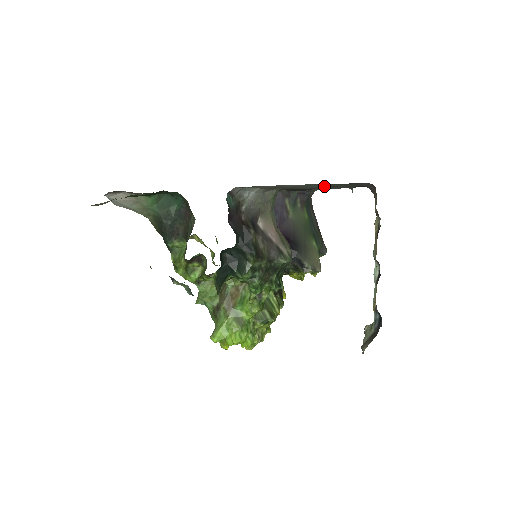
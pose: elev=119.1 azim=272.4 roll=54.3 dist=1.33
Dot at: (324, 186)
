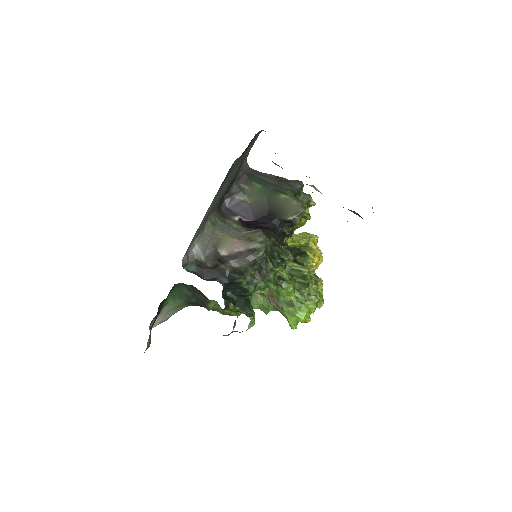
Dot at: (224, 186)
